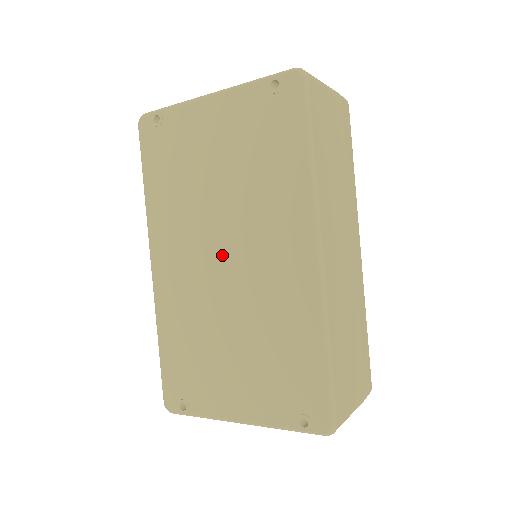
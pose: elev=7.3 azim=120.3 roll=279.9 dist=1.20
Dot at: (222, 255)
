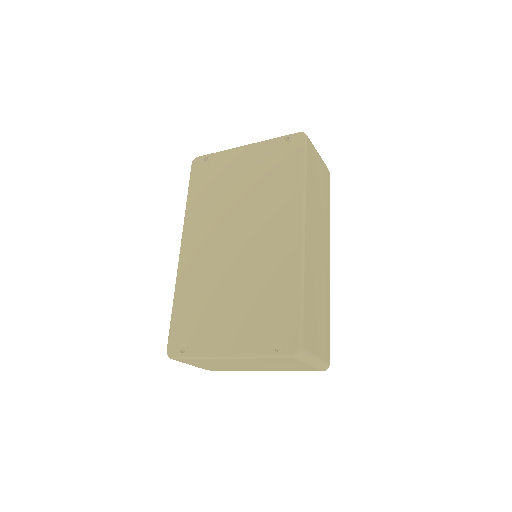
Dot at: (236, 238)
